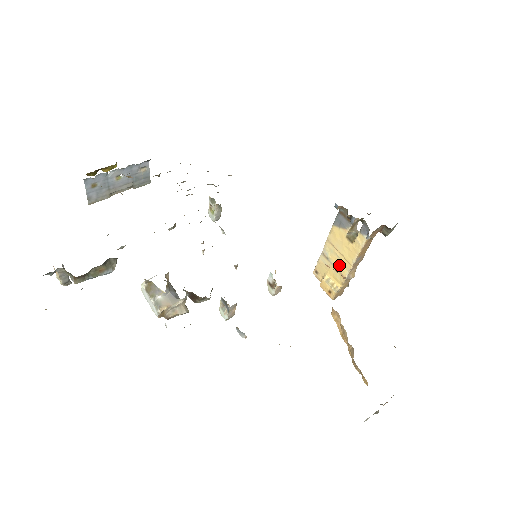
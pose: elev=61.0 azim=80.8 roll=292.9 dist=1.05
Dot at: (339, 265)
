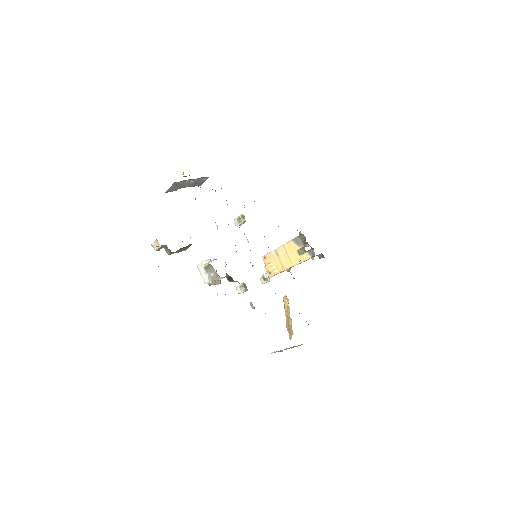
Dot at: (284, 262)
